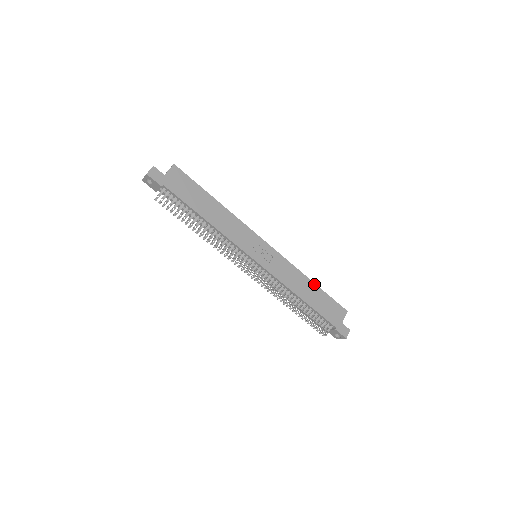
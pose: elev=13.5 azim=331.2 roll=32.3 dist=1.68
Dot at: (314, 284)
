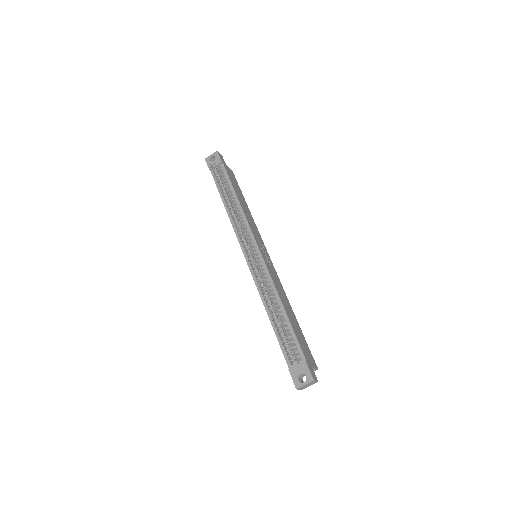
Dot at: (295, 317)
